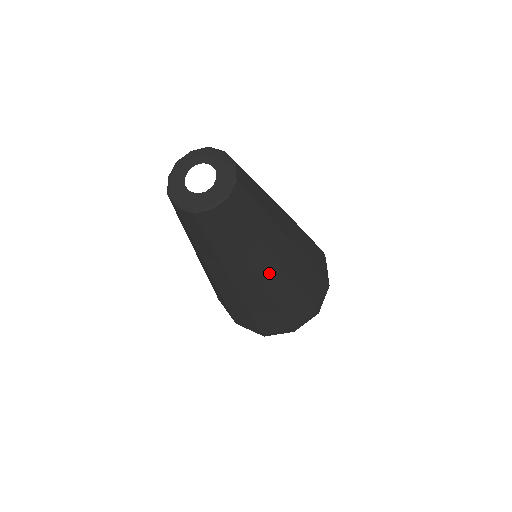
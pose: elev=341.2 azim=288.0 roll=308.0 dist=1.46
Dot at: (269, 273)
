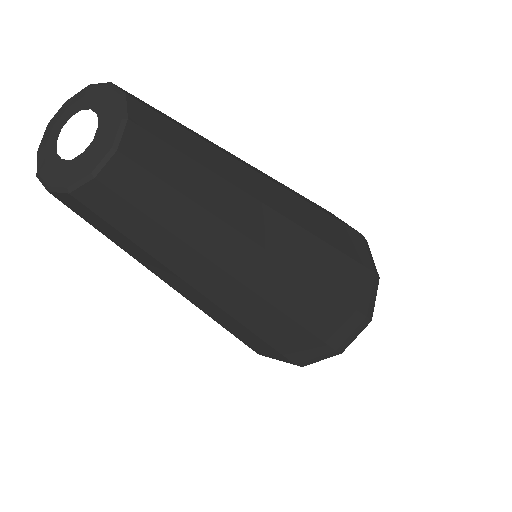
Dot at: (261, 274)
